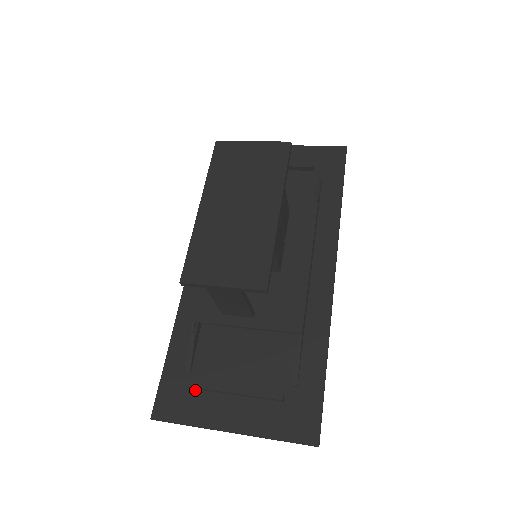
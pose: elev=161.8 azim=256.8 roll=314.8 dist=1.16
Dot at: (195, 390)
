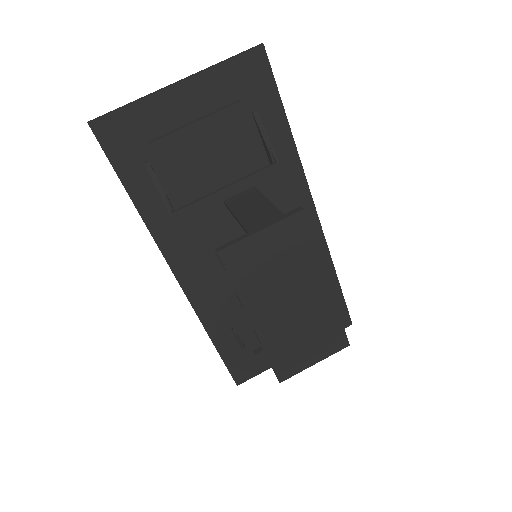
Dot at: occluded
